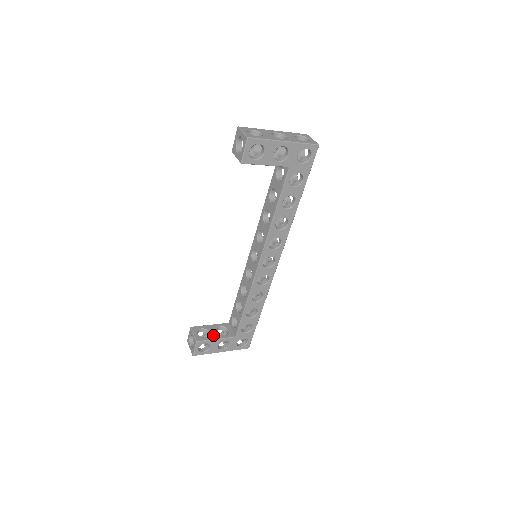
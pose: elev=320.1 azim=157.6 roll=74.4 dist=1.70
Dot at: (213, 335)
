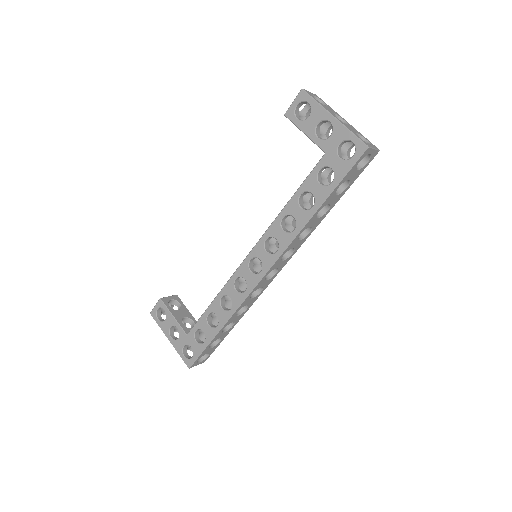
Dot at: (177, 313)
